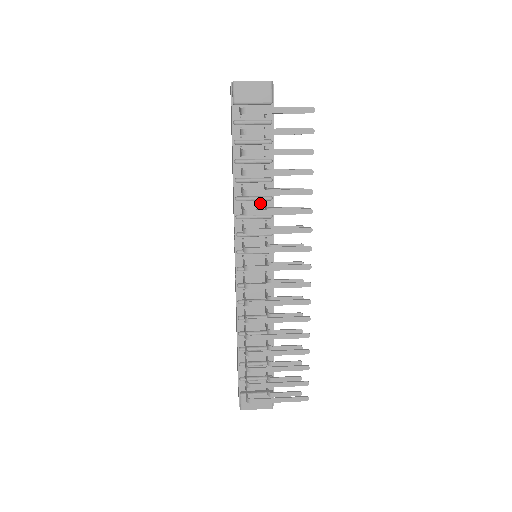
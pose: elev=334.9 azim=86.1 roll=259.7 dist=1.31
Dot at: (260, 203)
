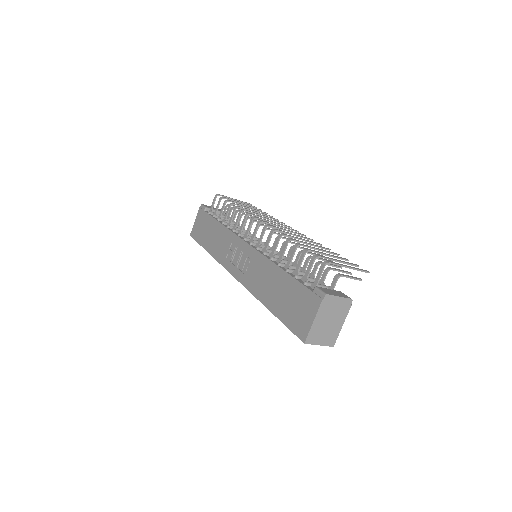
Dot at: occluded
